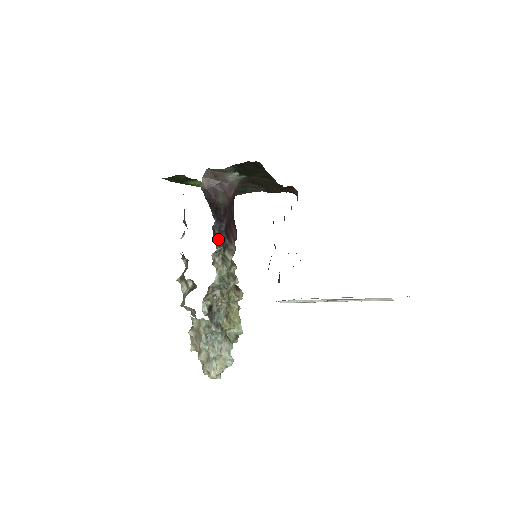
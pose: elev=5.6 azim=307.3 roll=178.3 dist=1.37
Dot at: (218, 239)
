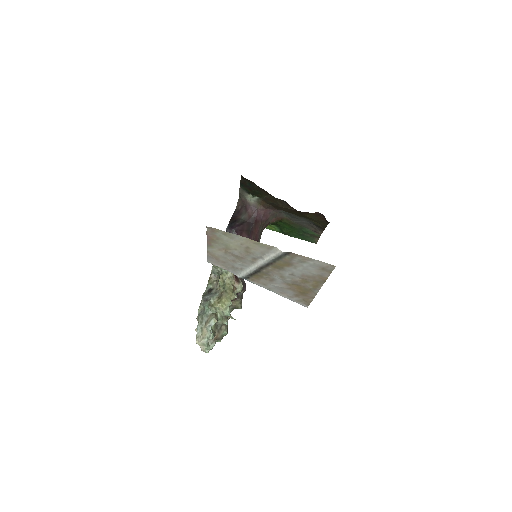
Dot at: occluded
